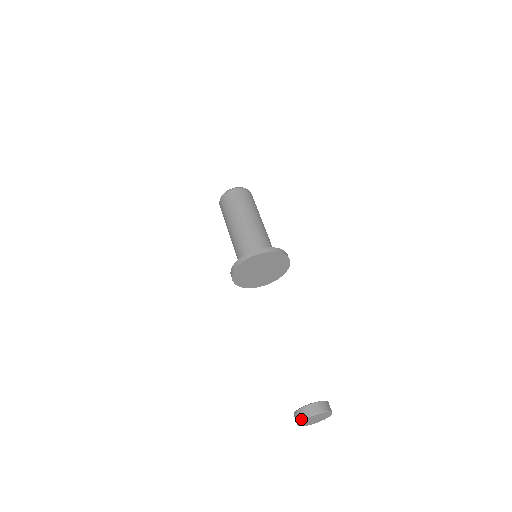
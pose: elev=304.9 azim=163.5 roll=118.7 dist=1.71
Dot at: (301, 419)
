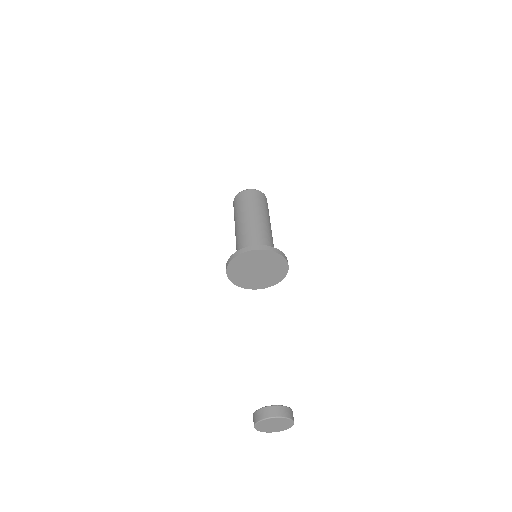
Dot at: (254, 426)
